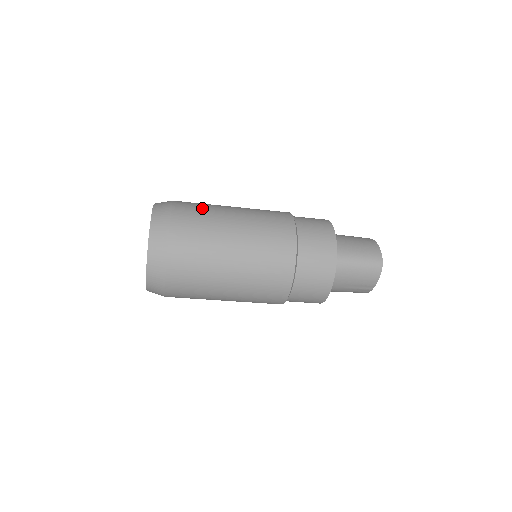
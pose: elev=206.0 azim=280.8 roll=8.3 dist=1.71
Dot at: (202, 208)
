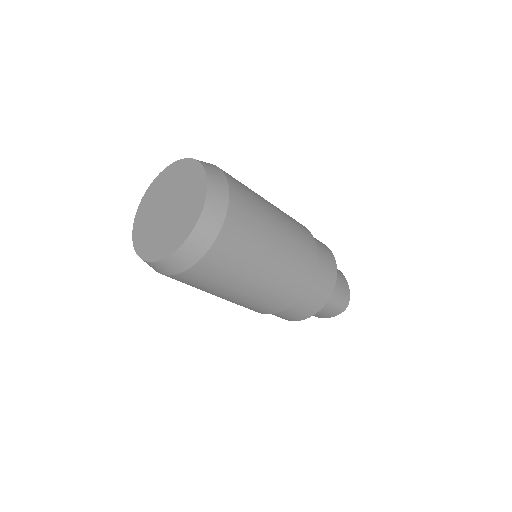
Dot at: (254, 203)
